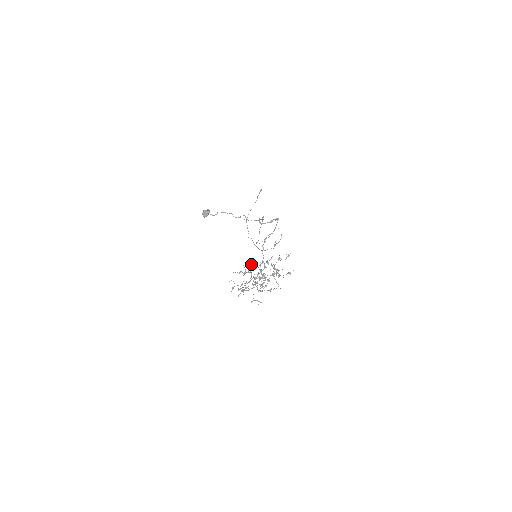
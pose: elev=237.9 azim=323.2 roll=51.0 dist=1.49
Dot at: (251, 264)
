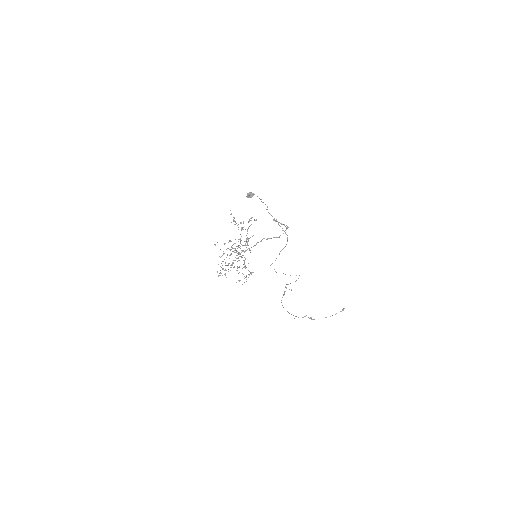
Dot at: (240, 239)
